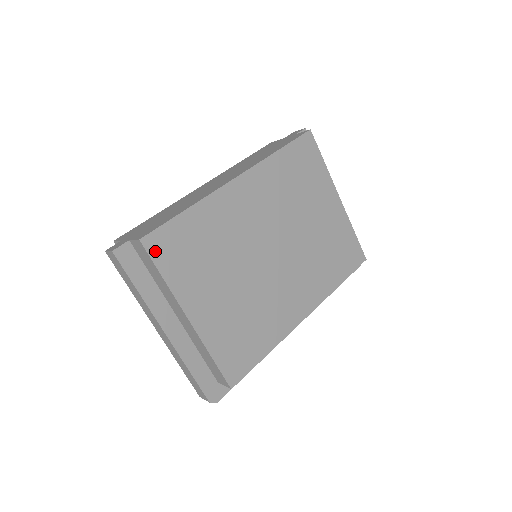
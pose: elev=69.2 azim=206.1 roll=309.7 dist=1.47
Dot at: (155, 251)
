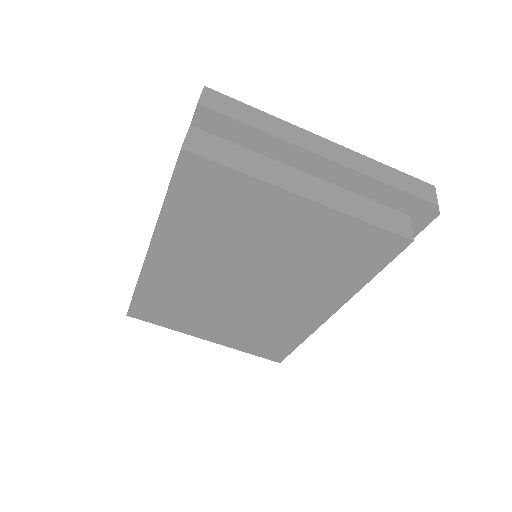
Dot at: (143, 317)
